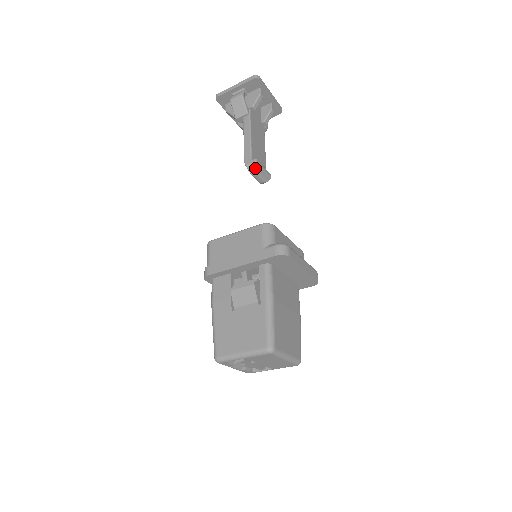
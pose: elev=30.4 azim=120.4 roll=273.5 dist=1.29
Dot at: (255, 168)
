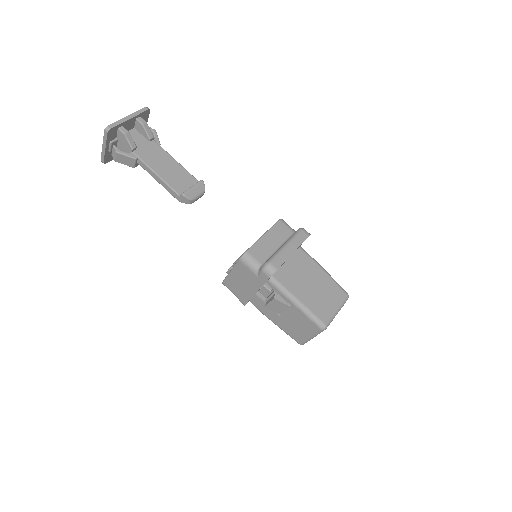
Dot at: (189, 200)
